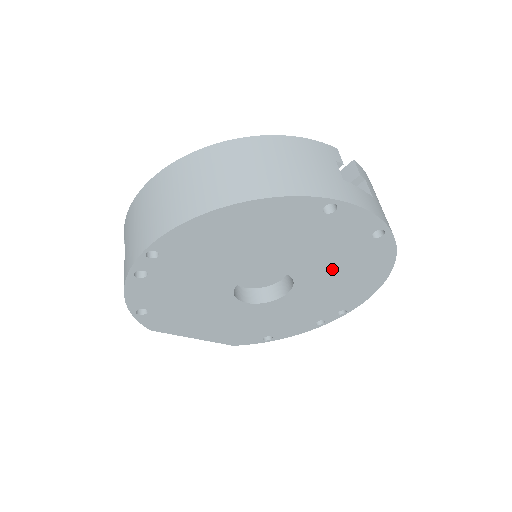
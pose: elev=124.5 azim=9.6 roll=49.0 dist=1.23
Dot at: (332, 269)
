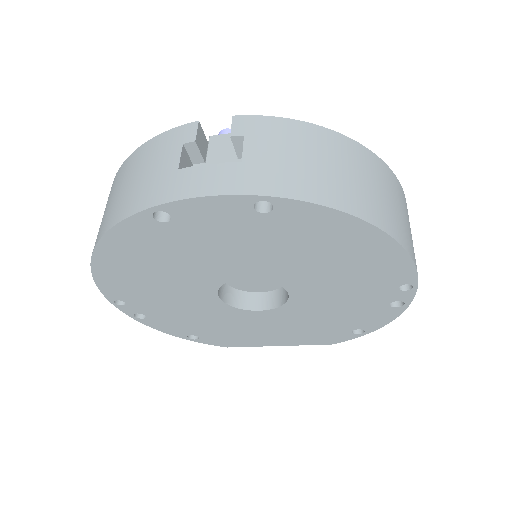
Dot at: (288, 257)
